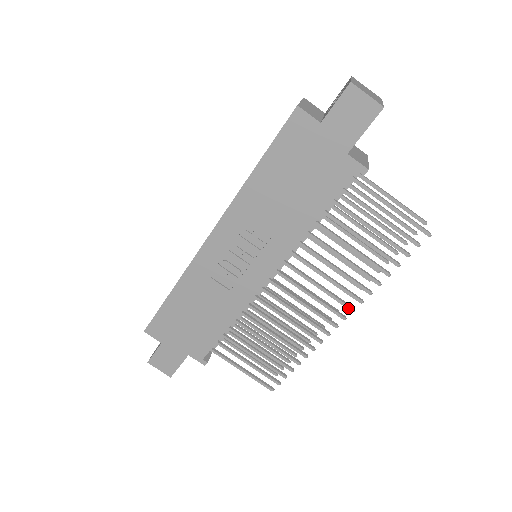
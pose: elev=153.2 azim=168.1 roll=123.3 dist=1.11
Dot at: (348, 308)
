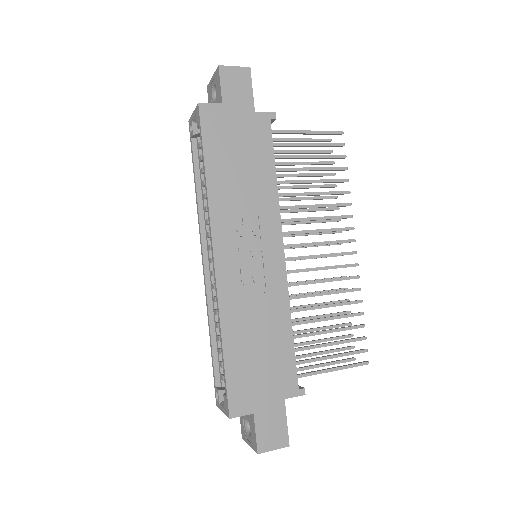
Dot at: (349, 229)
